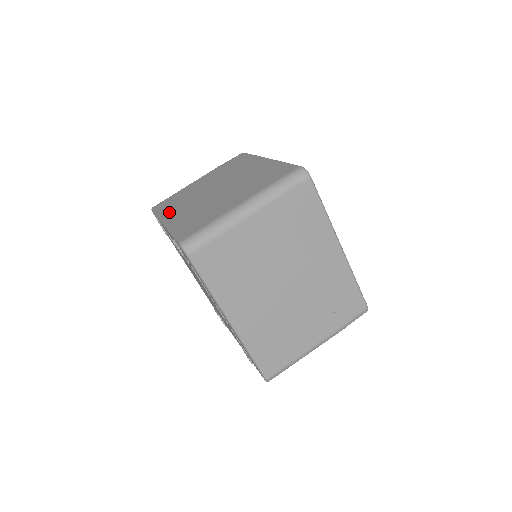
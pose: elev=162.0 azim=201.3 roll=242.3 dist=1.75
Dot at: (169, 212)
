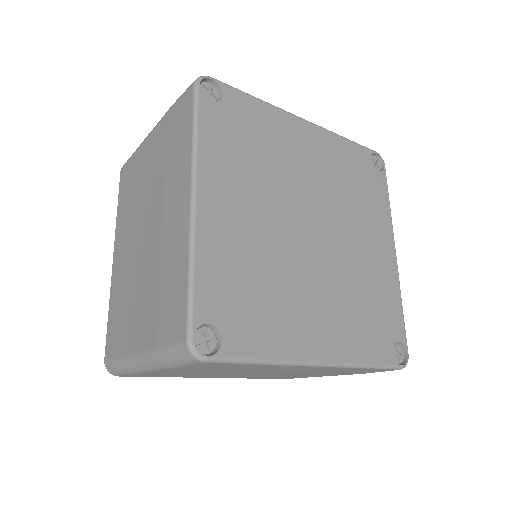
Dot at: (119, 230)
